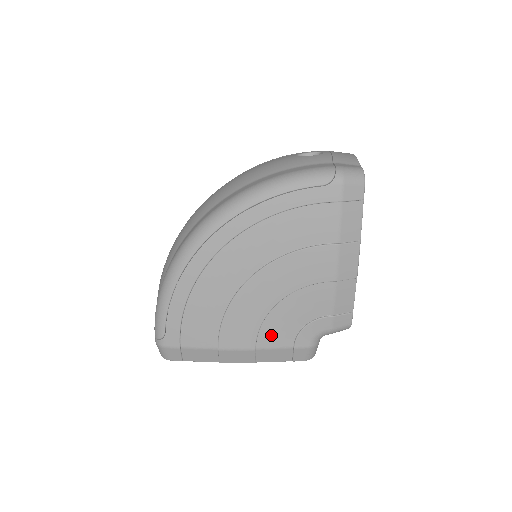
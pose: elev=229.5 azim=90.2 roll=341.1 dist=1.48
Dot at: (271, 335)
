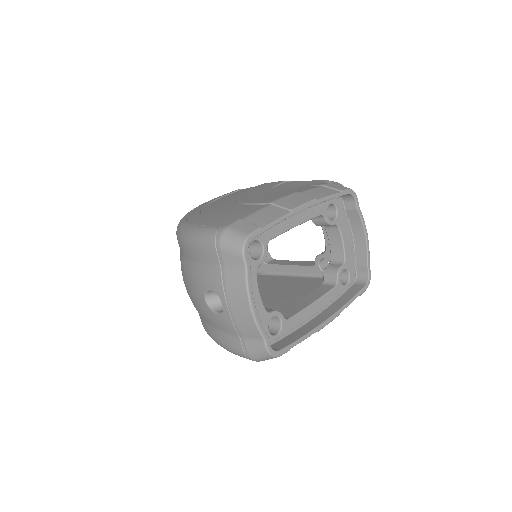
Dot at: occluded
